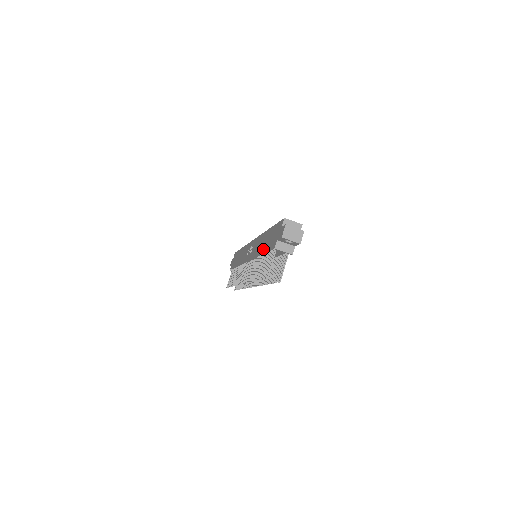
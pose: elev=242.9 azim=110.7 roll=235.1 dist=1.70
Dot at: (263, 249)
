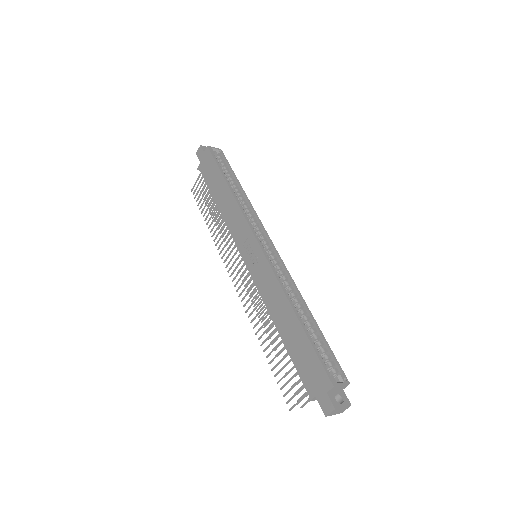
Dot at: (284, 339)
